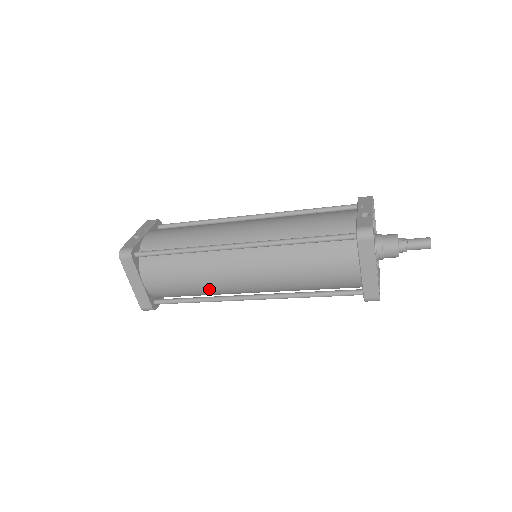
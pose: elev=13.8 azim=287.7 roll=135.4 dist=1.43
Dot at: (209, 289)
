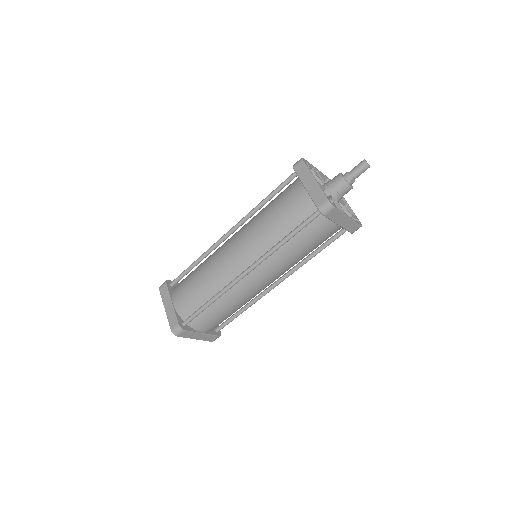
Dot at: (215, 281)
